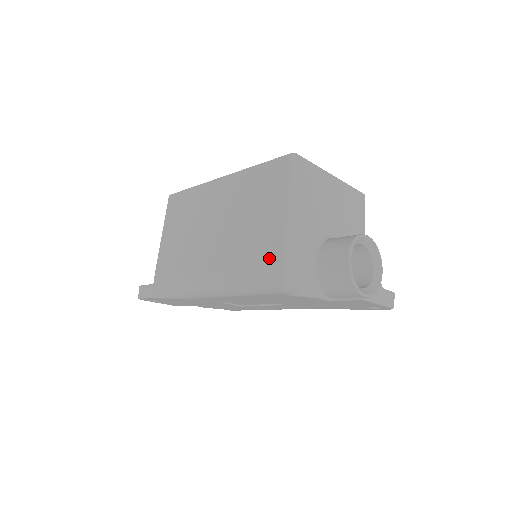
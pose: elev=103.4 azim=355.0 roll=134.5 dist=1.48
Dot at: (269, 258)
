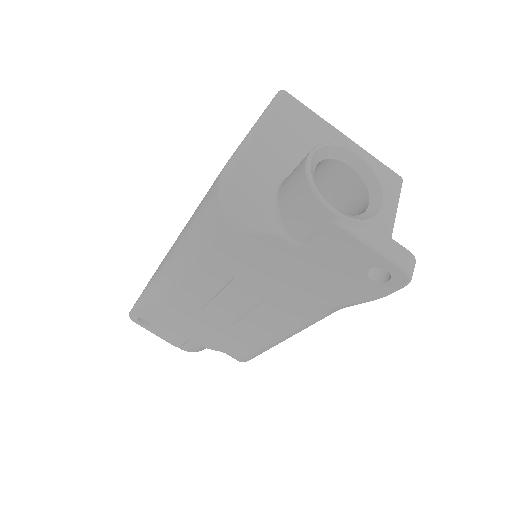
Dot at: occluded
